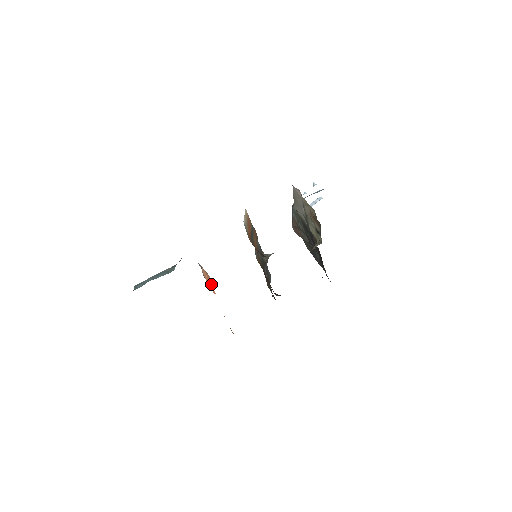
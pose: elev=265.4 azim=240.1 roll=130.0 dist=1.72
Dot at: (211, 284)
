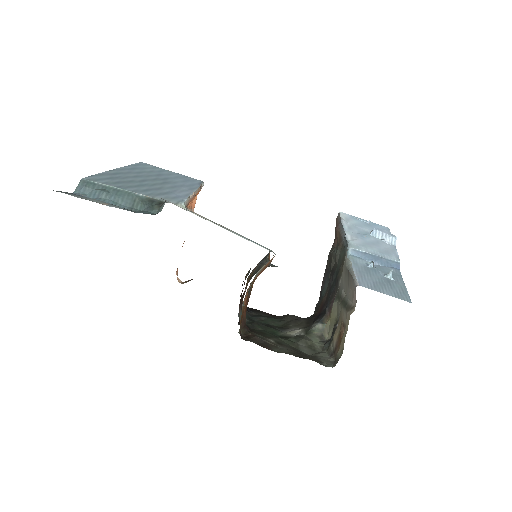
Dot at: occluded
